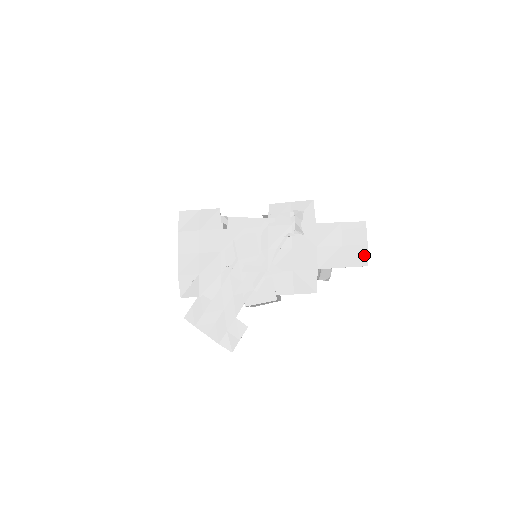
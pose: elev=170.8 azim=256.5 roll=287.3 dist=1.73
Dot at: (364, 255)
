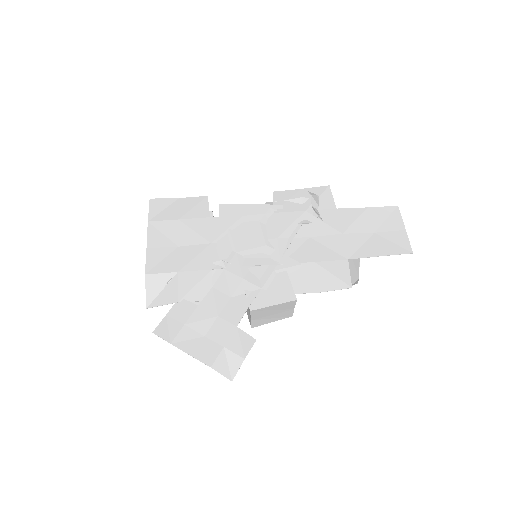
Dot at: (404, 241)
